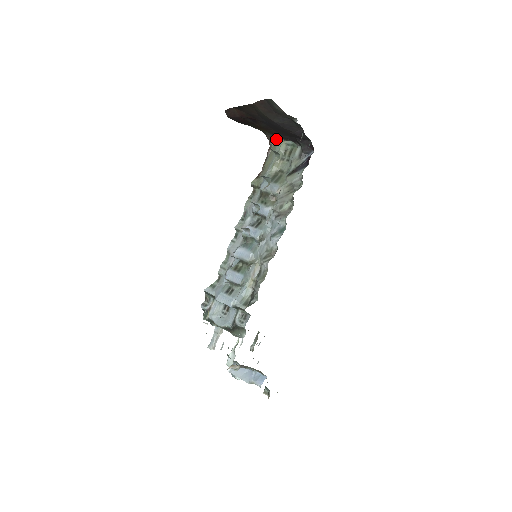
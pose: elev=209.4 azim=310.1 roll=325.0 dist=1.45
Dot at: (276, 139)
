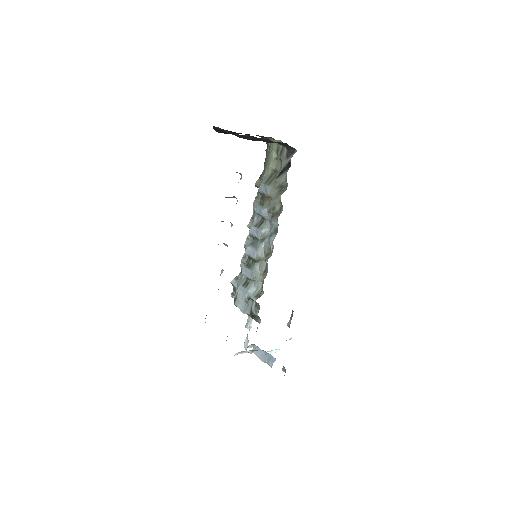
Dot at: (270, 139)
